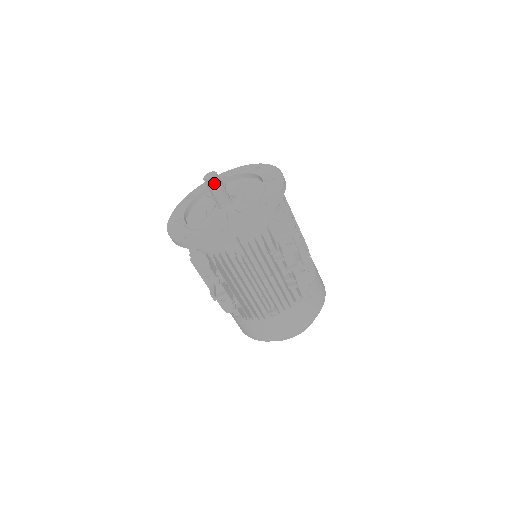
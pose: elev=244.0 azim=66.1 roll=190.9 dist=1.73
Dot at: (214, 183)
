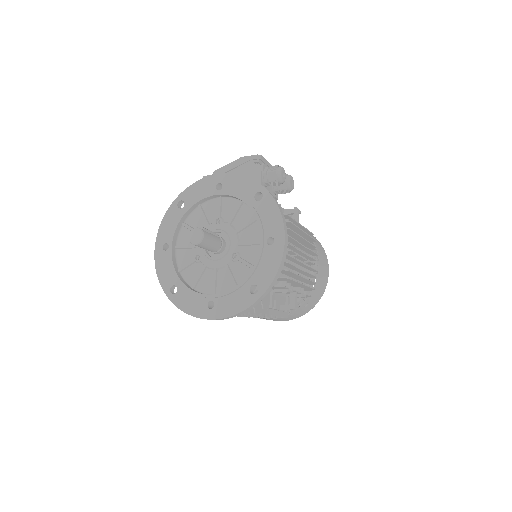
Dot at: (201, 246)
